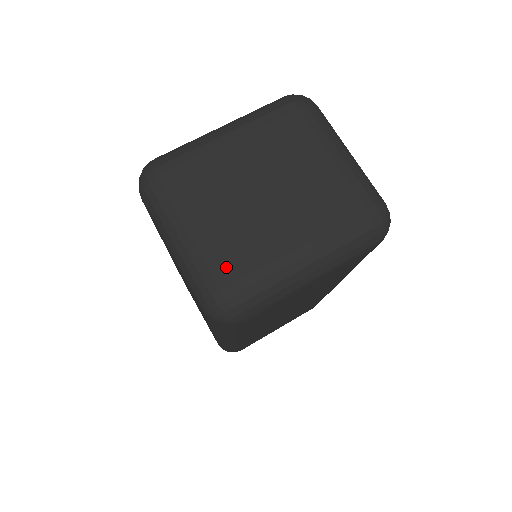
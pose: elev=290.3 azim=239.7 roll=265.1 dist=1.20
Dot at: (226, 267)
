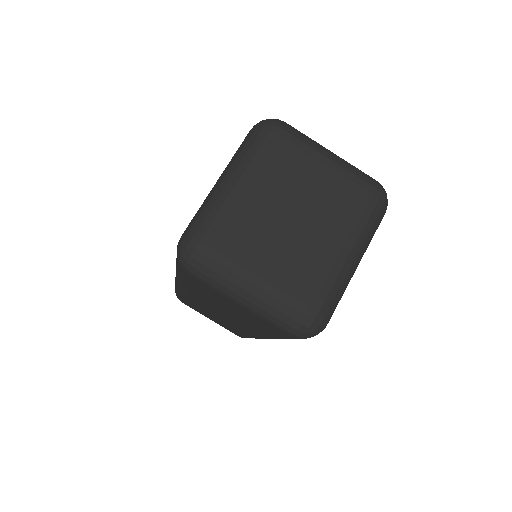
Dot at: (300, 296)
